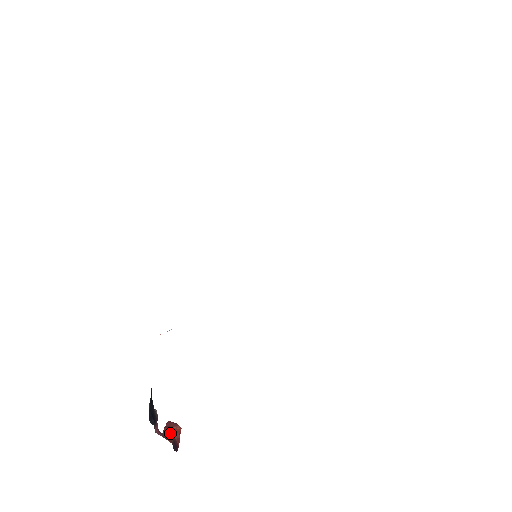
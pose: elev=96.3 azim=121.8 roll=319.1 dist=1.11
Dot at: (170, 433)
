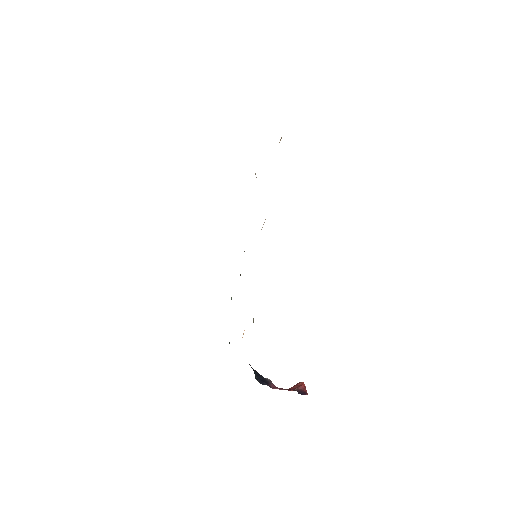
Dot at: (295, 388)
